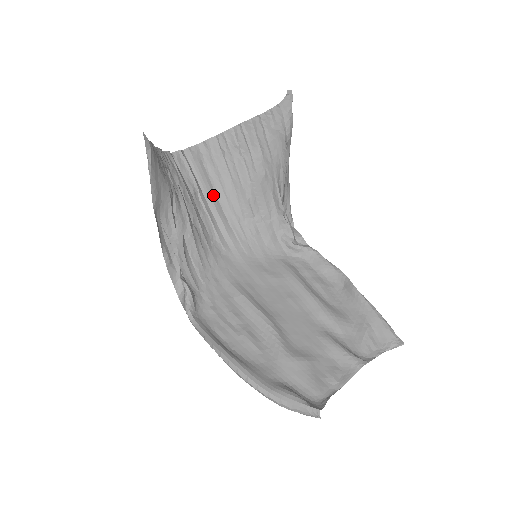
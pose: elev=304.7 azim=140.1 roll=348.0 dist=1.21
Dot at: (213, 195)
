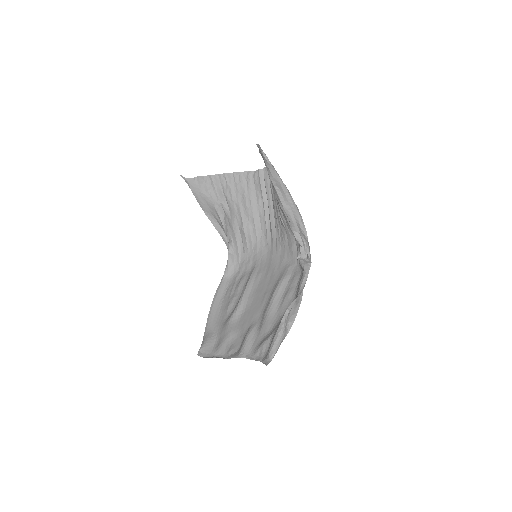
Dot at: (270, 204)
